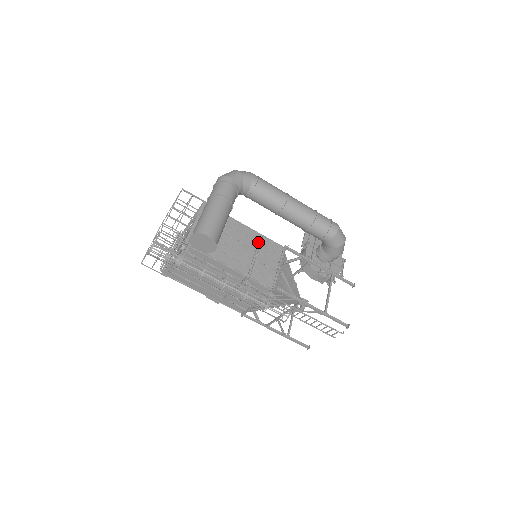
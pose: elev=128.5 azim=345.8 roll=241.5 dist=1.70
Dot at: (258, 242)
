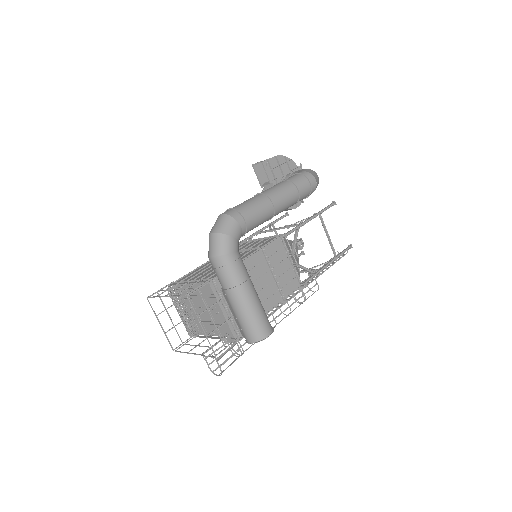
Dot at: (266, 259)
